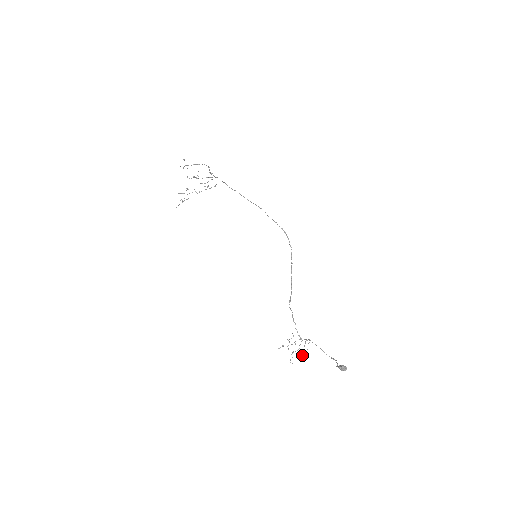
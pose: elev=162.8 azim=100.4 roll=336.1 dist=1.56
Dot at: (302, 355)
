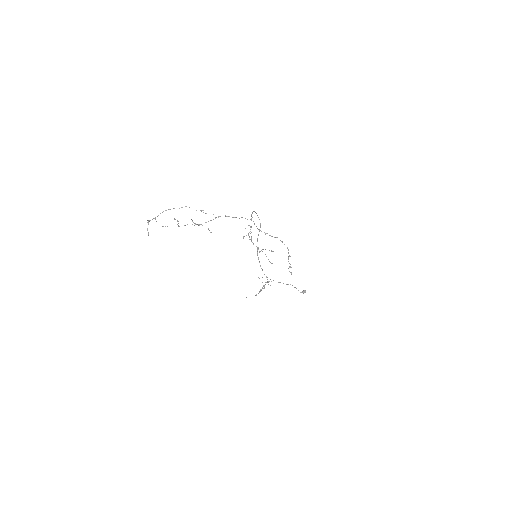
Dot at: (264, 288)
